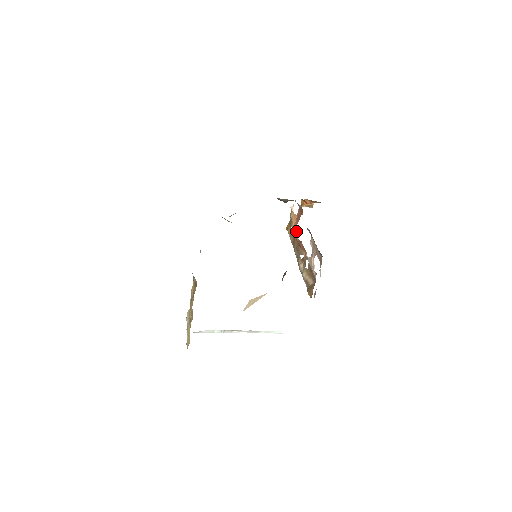
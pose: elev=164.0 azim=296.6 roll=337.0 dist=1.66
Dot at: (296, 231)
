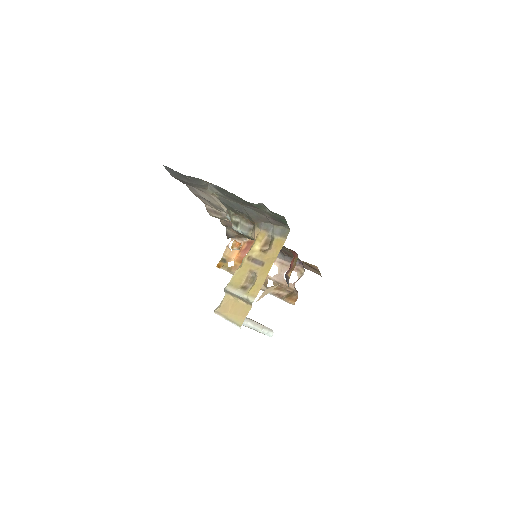
Dot at: occluded
